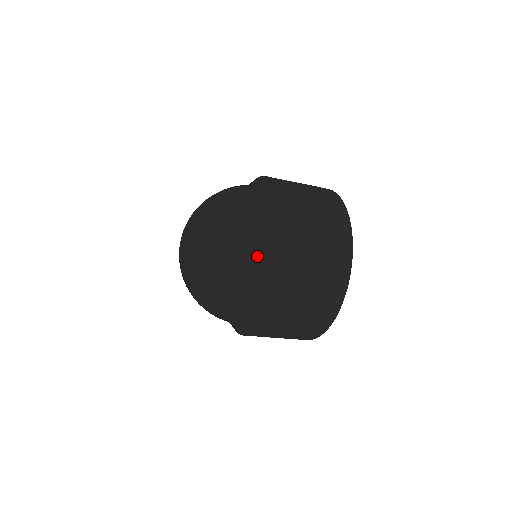
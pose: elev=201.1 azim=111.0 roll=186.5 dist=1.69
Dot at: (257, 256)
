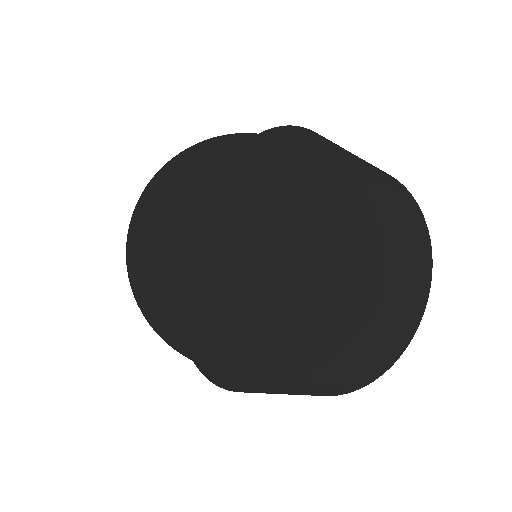
Dot at: (311, 225)
